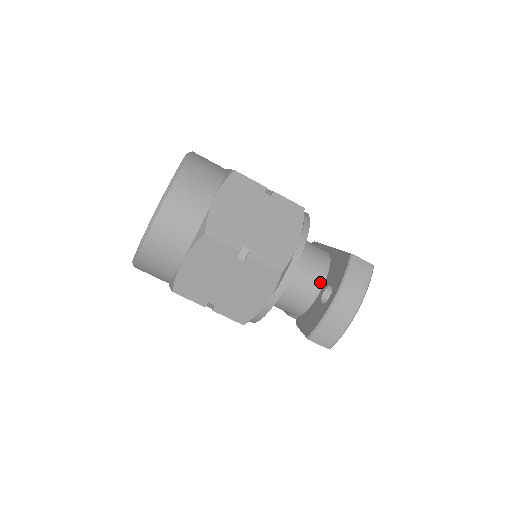
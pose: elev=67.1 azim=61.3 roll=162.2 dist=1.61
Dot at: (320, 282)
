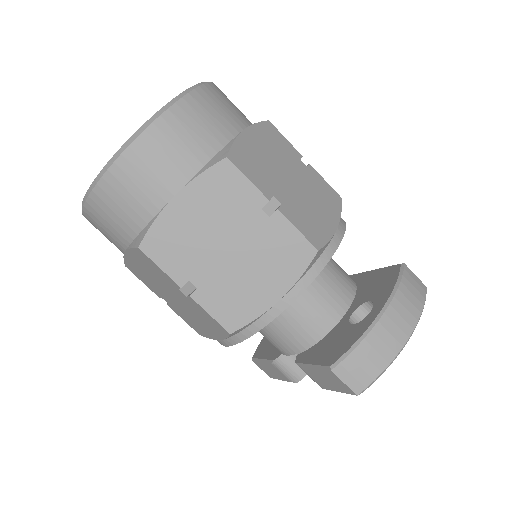
Dot at: (346, 302)
